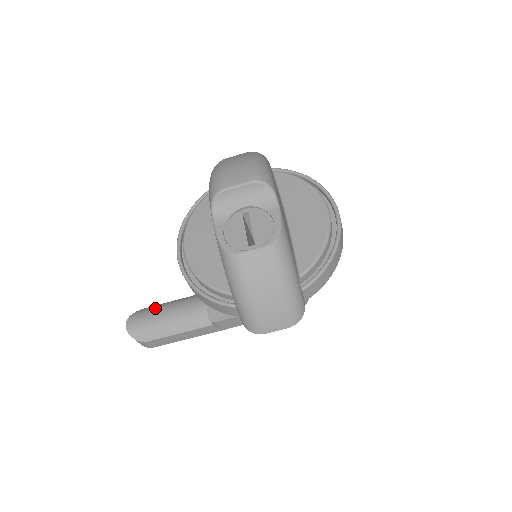
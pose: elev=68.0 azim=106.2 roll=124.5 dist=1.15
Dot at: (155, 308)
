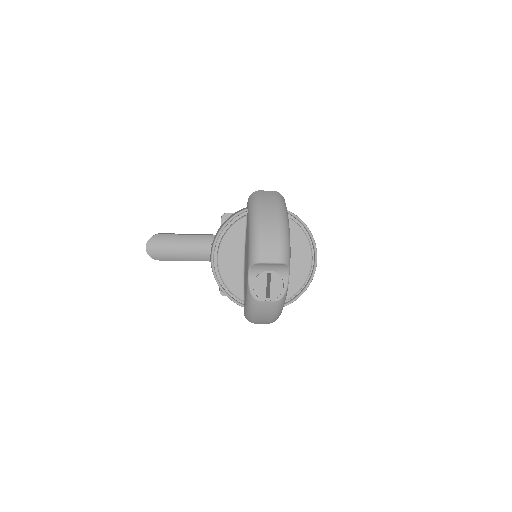
Dot at: (168, 239)
